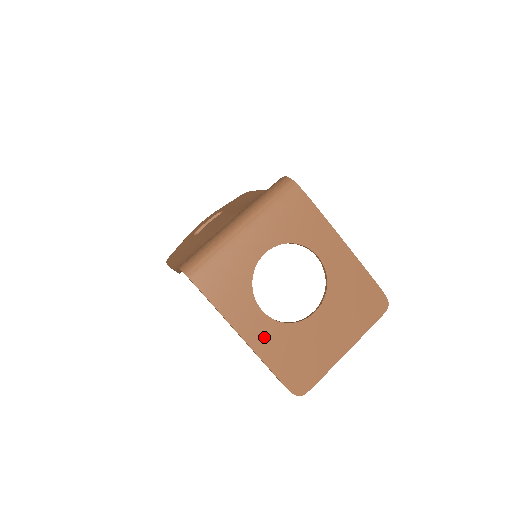
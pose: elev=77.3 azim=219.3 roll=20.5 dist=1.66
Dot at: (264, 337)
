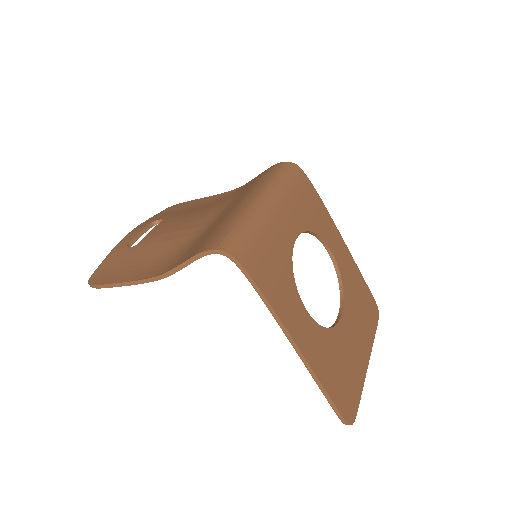
Dot at: (314, 346)
